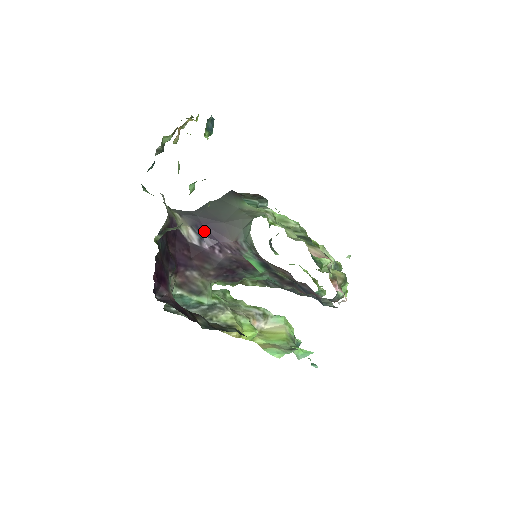
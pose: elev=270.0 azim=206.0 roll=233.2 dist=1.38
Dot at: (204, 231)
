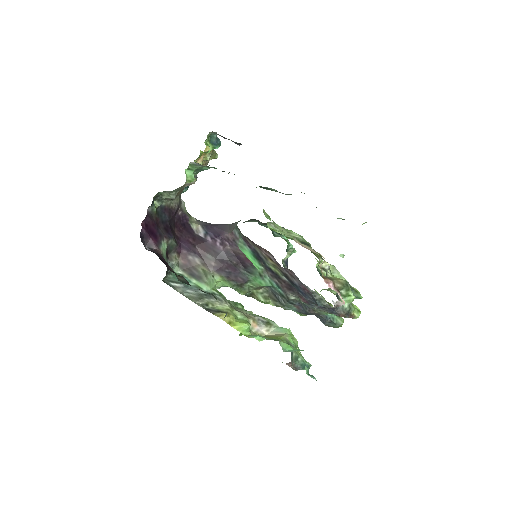
Dot at: (211, 229)
